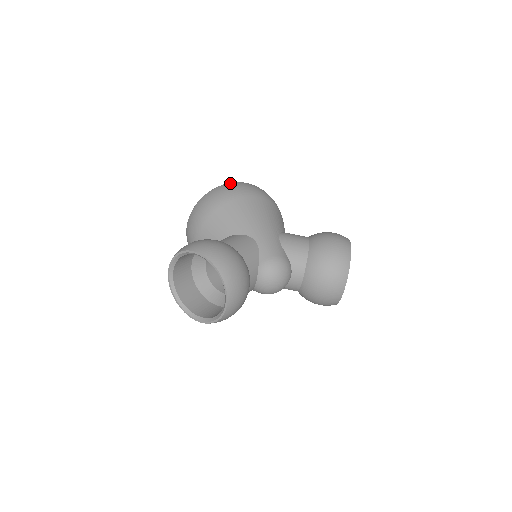
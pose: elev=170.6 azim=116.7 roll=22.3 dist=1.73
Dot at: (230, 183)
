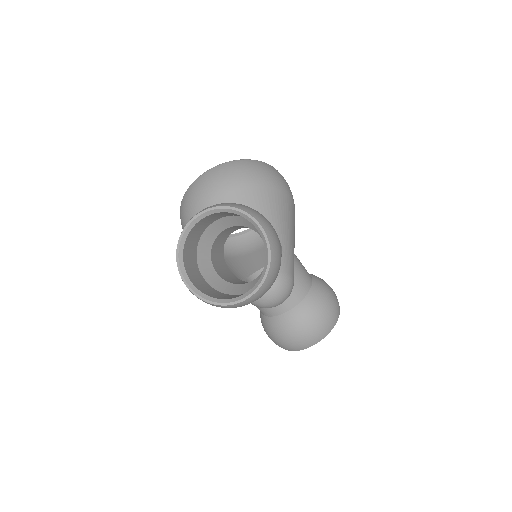
Dot at: occluded
